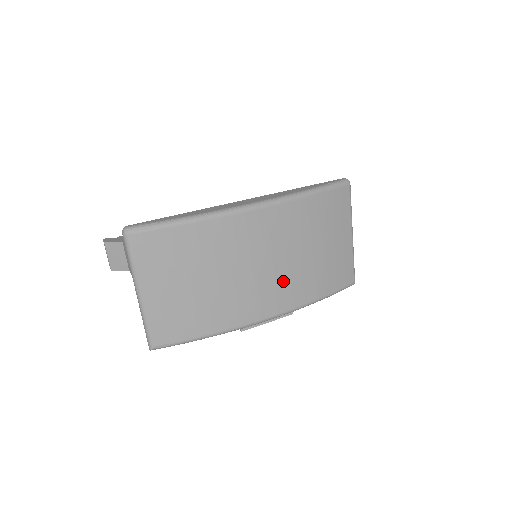
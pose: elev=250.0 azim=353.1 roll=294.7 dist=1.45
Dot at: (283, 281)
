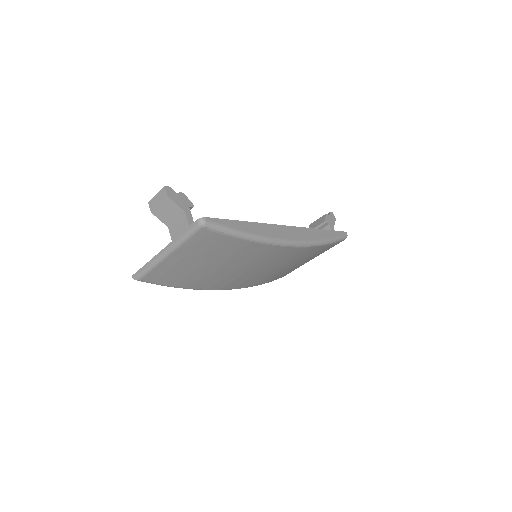
Dot at: (256, 277)
